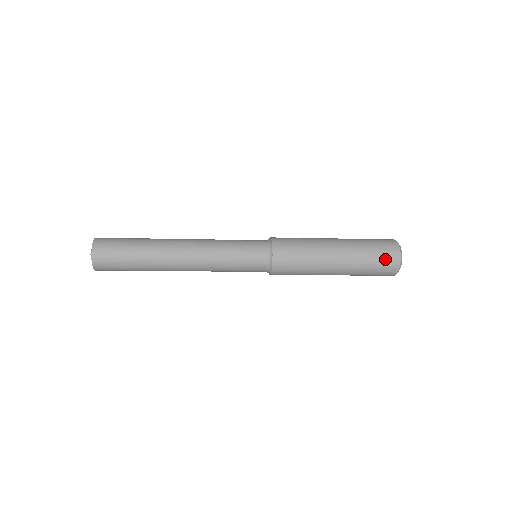
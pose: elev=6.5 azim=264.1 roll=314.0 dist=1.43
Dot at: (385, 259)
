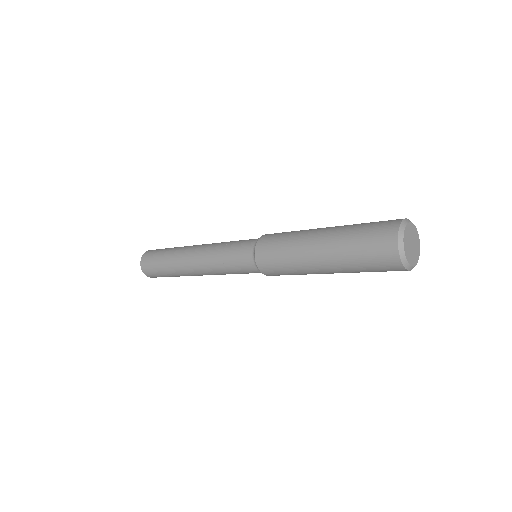
Dot at: (377, 254)
